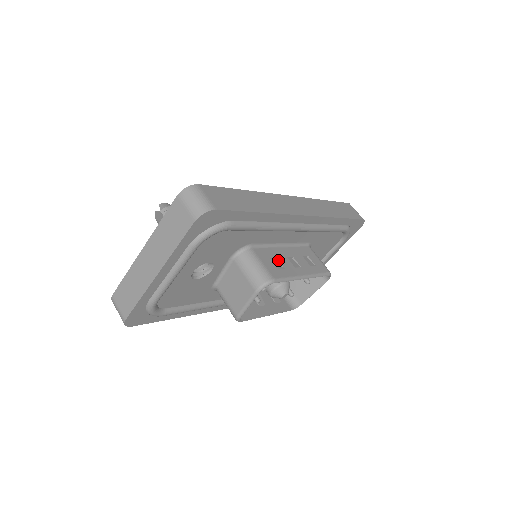
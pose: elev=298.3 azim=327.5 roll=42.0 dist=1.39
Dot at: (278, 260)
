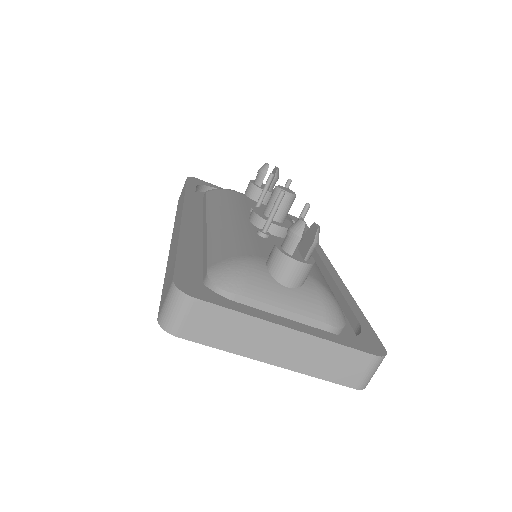
Dot at: occluded
